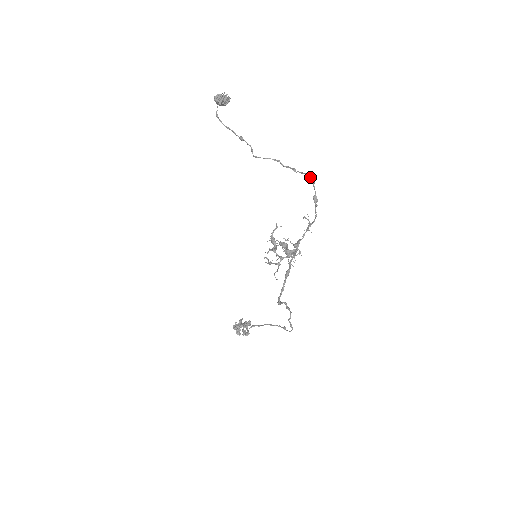
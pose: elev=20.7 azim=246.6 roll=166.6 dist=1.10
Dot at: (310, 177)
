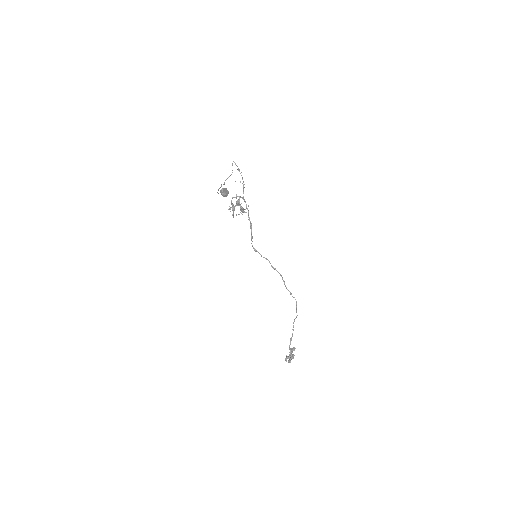
Dot at: occluded
